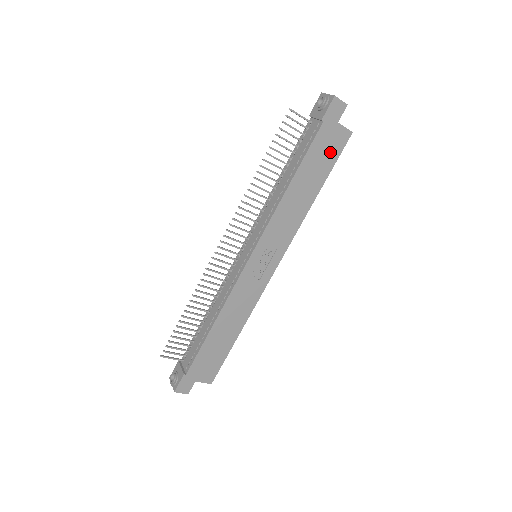
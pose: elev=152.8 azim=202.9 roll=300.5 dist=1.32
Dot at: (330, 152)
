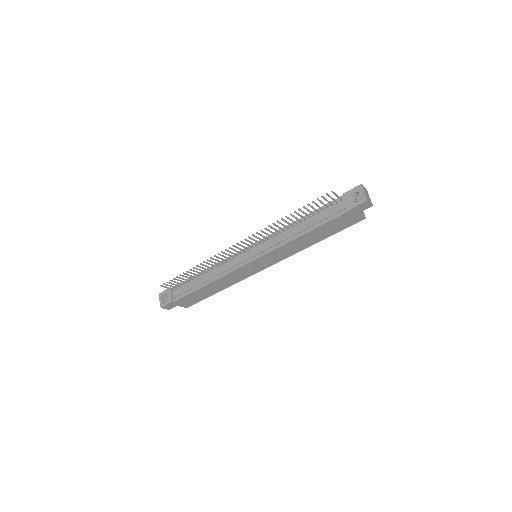
Dot at: (343, 225)
